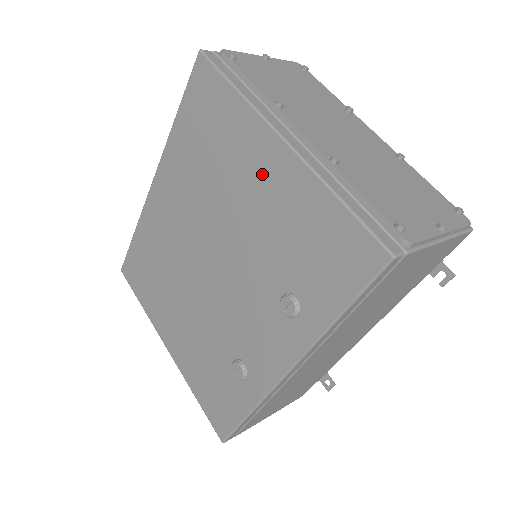
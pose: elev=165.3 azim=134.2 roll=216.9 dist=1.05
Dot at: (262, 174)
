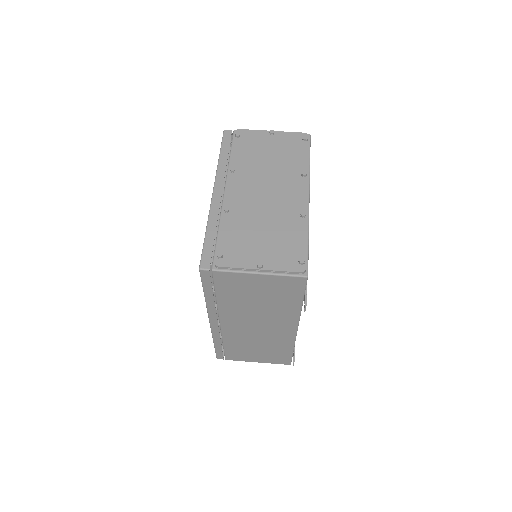
Dot at: occluded
